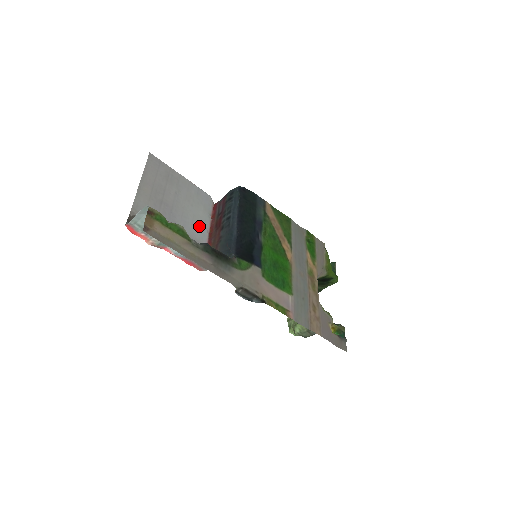
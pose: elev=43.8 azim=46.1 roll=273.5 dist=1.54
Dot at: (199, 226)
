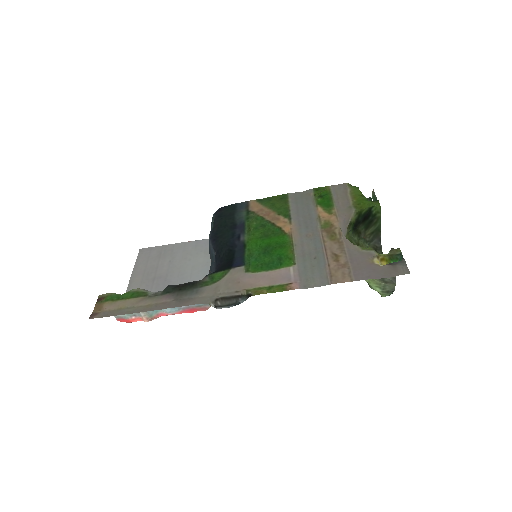
Dot at: (200, 272)
